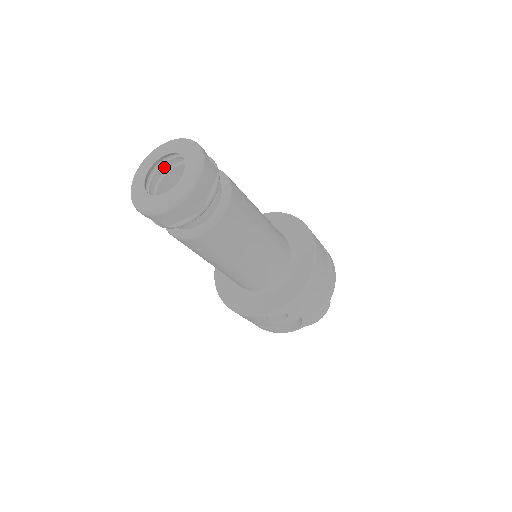
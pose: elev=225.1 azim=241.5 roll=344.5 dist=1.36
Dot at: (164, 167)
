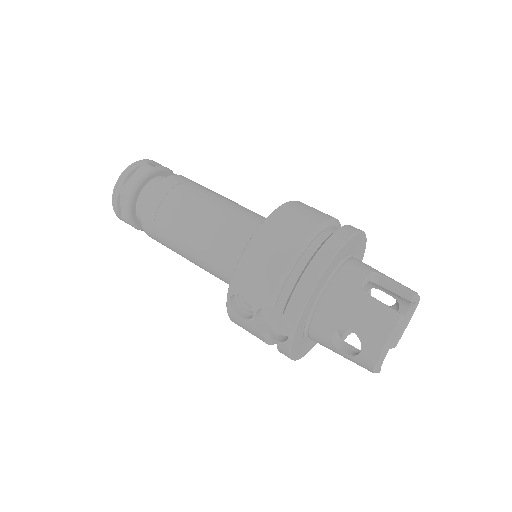
Dot at: occluded
